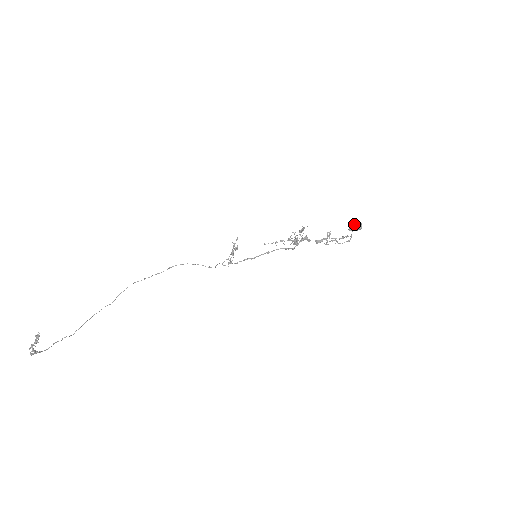
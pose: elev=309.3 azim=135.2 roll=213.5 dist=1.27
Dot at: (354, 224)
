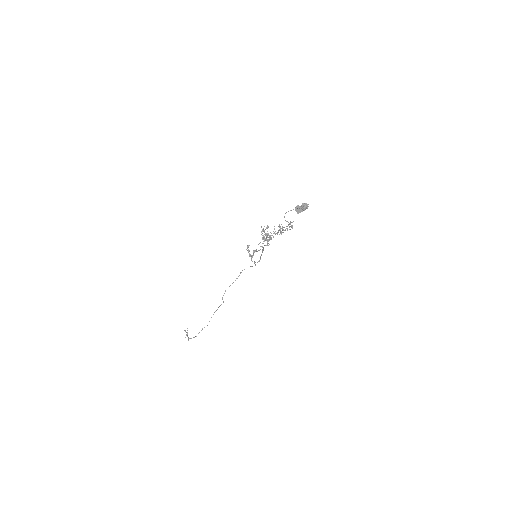
Dot at: (298, 207)
